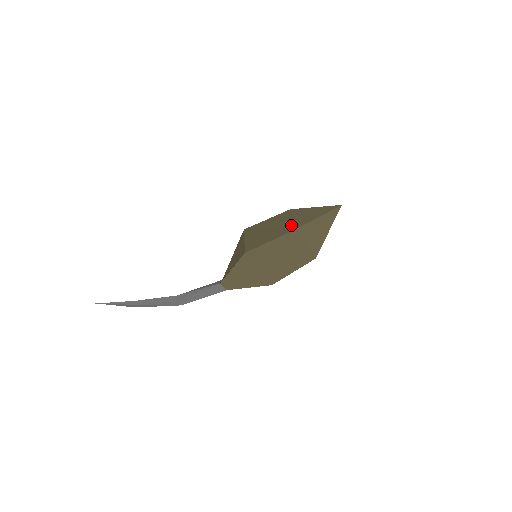
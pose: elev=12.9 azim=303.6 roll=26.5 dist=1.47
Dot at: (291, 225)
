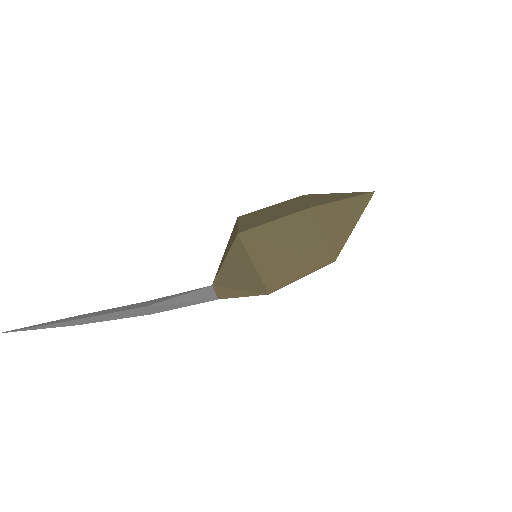
Dot at: (325, 250)
